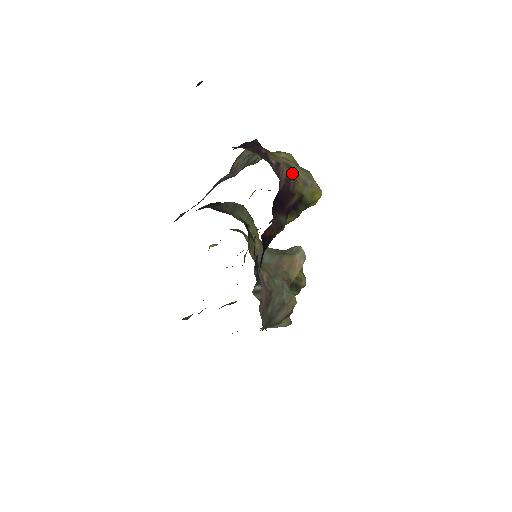
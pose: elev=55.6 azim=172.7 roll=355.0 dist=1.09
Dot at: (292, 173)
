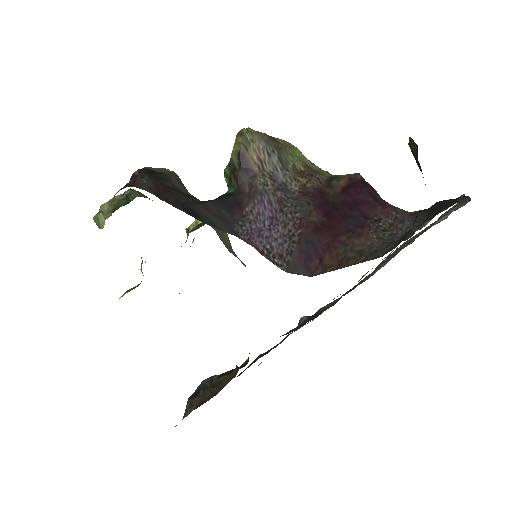
Dot at: occluded
